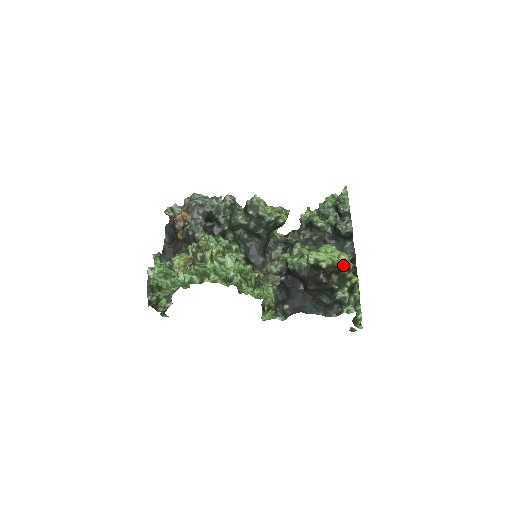
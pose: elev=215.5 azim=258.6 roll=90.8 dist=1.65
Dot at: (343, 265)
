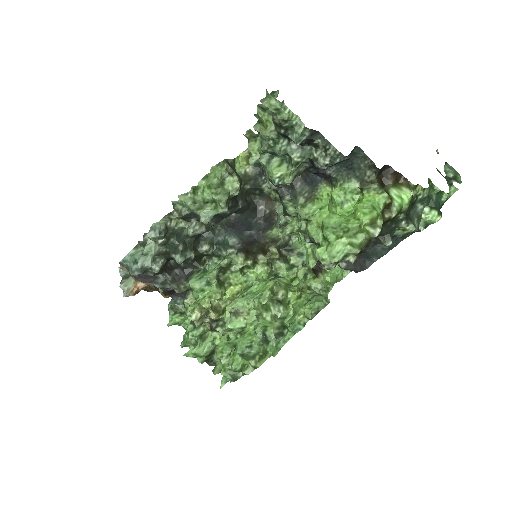
Dot at: (376, 228)
